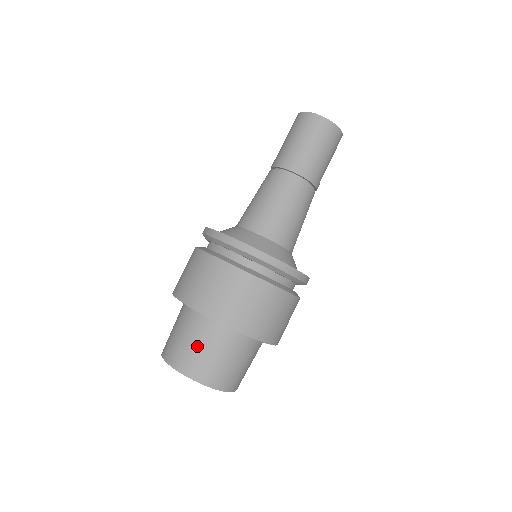
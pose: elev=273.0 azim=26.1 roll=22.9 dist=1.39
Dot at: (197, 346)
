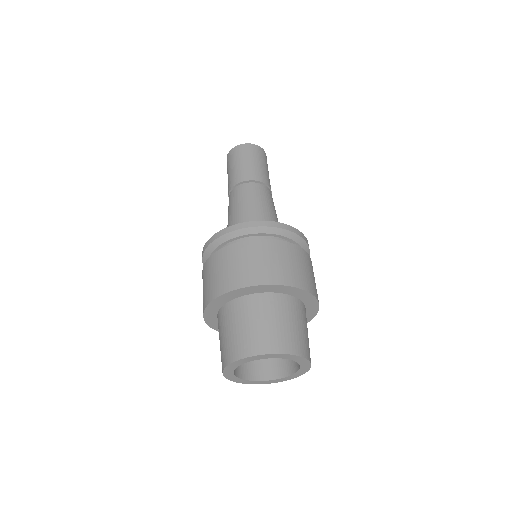
Dot at: (279, 322)
